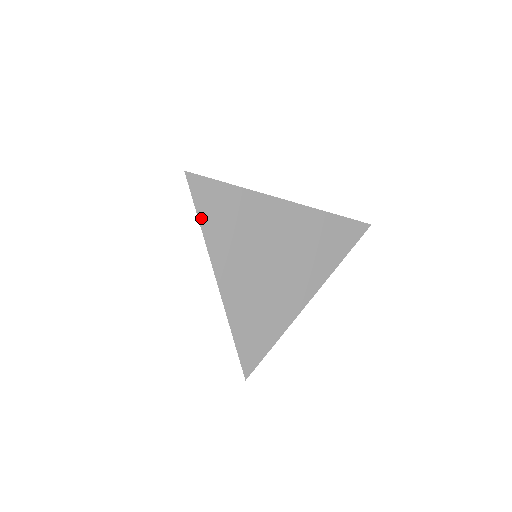
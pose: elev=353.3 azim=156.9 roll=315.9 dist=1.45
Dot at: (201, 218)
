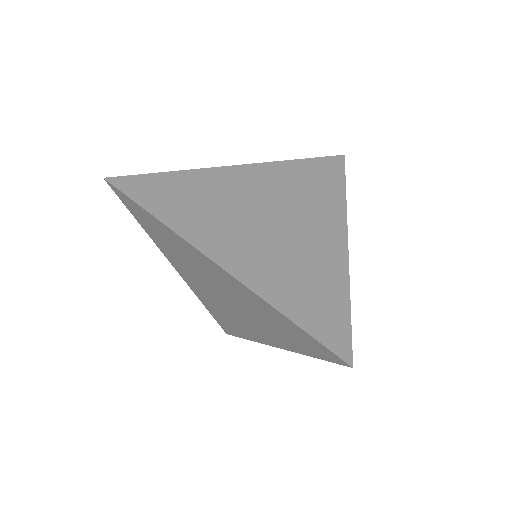
Dot at: (152, 211)
